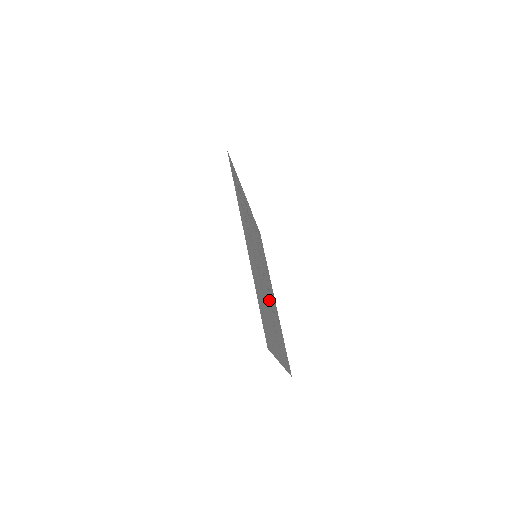
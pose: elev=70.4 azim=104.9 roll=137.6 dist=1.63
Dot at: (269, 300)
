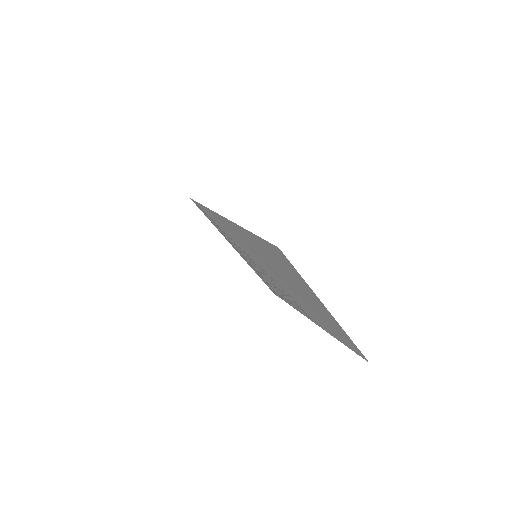
Dot at: (293, 292)
